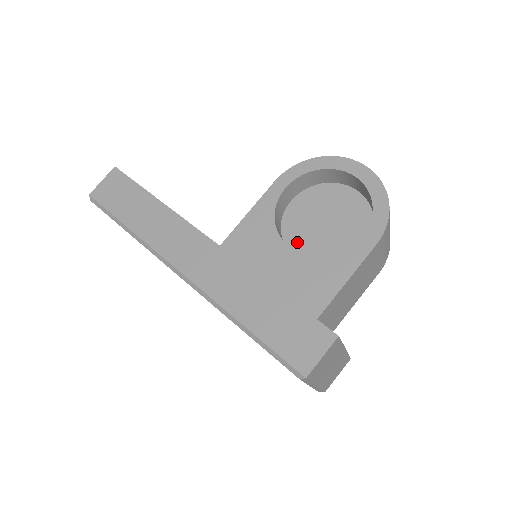
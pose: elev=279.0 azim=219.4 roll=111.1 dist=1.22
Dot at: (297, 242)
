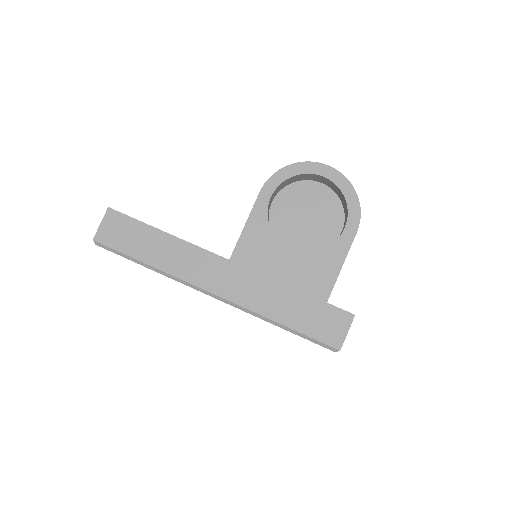
Dot at: (287, 238)
